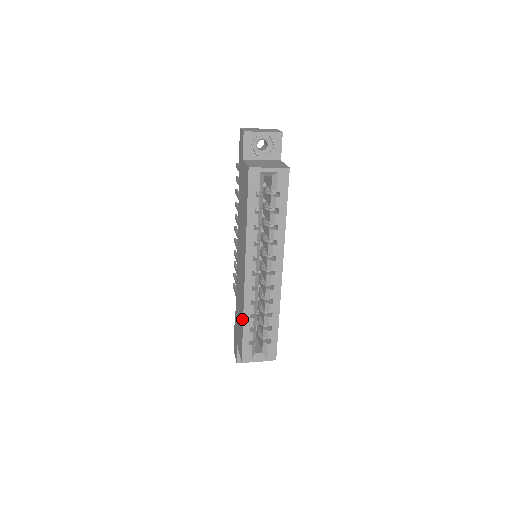
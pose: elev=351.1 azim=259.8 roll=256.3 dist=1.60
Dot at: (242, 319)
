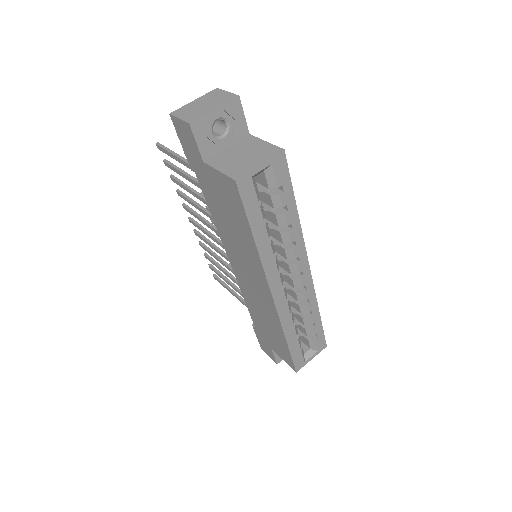
Dot at: (282, 337)
